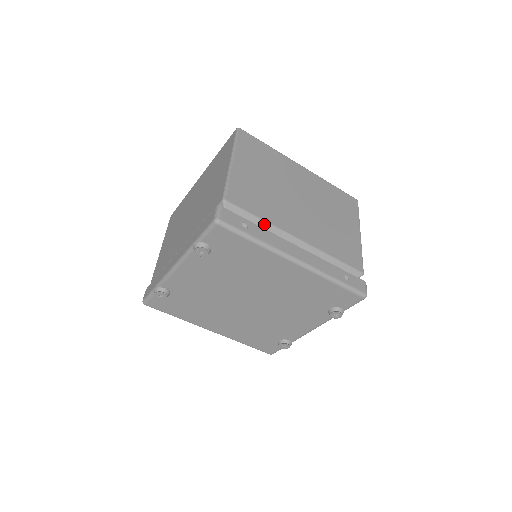
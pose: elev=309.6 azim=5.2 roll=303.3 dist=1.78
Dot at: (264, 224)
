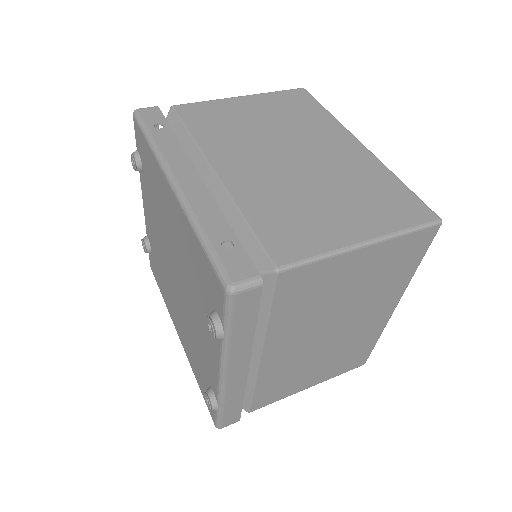
Dot at: (190, 141)
